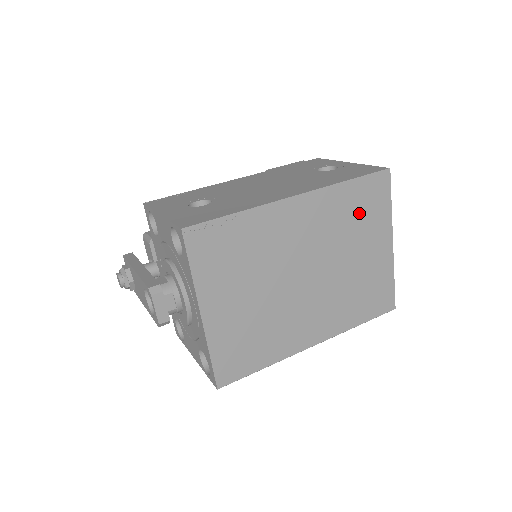
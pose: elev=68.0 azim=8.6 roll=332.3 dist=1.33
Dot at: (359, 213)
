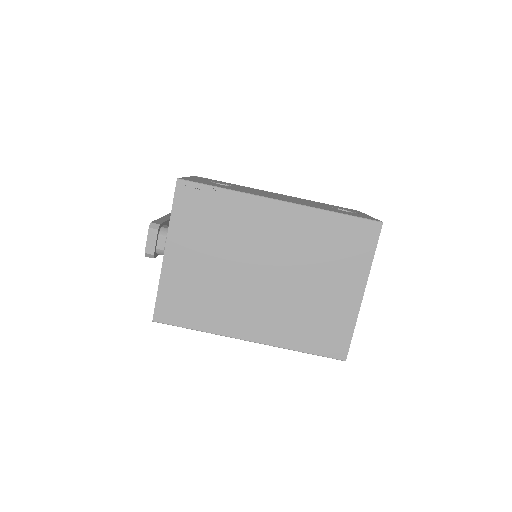
Dot at: (336, 246)
